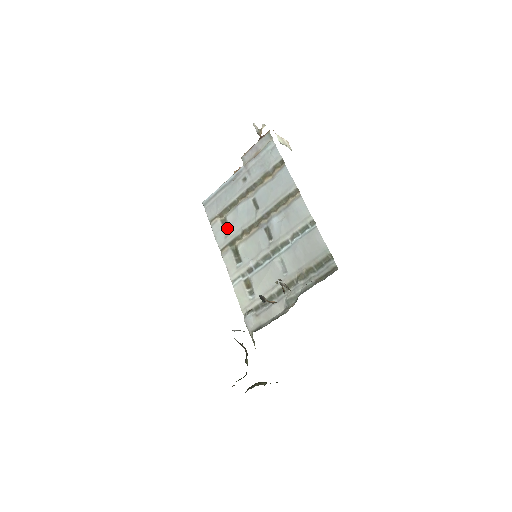
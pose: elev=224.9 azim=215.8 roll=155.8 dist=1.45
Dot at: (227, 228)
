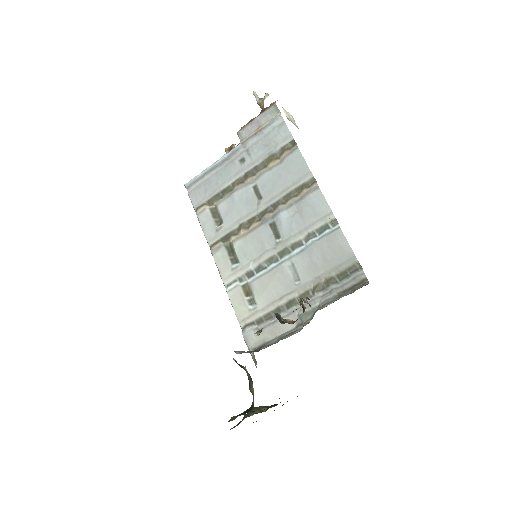
Dot at: (218, 219)
